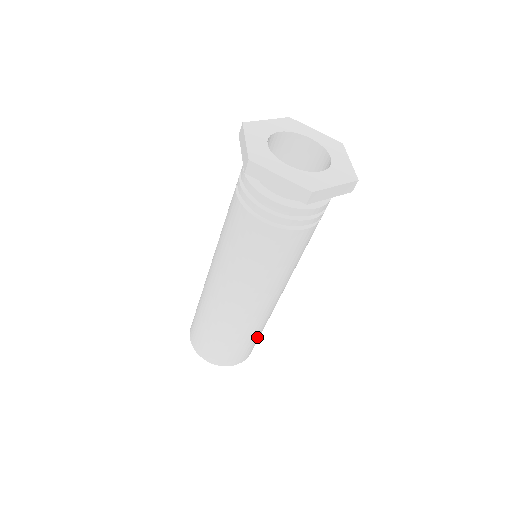
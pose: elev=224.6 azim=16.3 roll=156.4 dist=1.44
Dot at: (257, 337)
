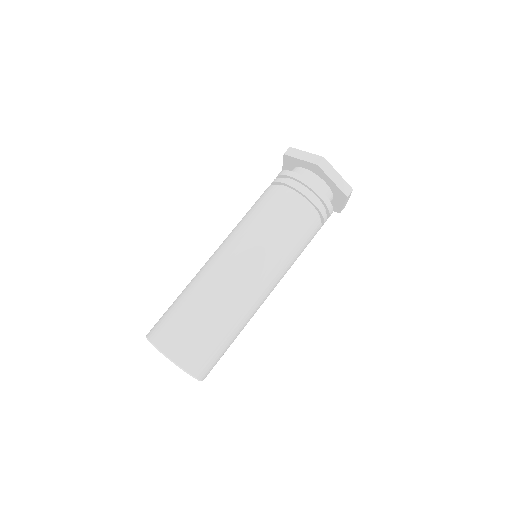
Dot at: occluded
